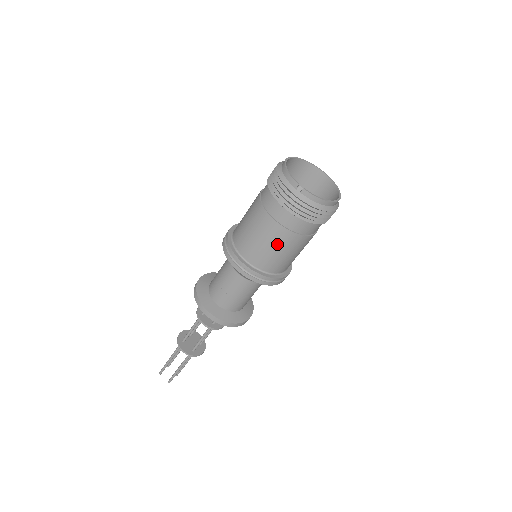
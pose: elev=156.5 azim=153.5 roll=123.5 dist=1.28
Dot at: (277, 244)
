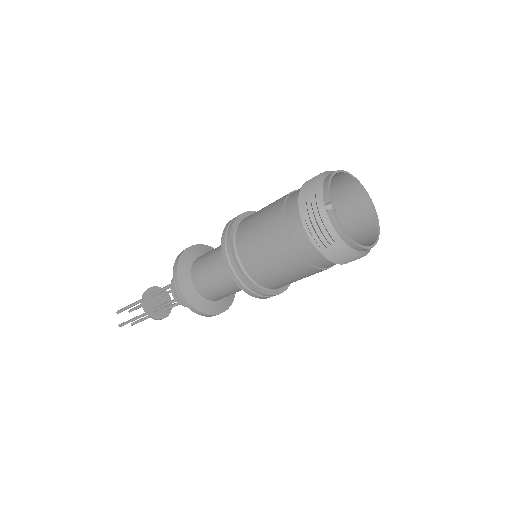
Dot at: (274, 253)
